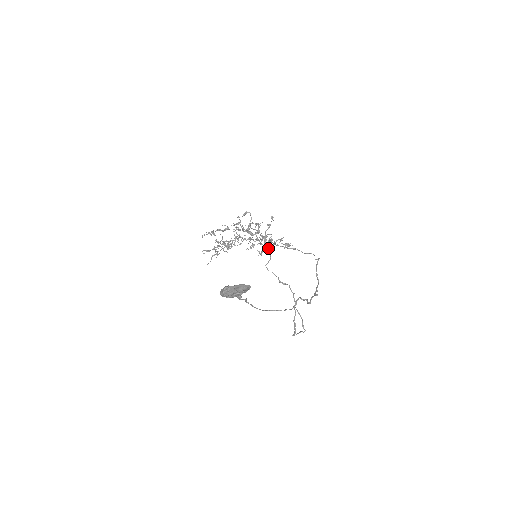
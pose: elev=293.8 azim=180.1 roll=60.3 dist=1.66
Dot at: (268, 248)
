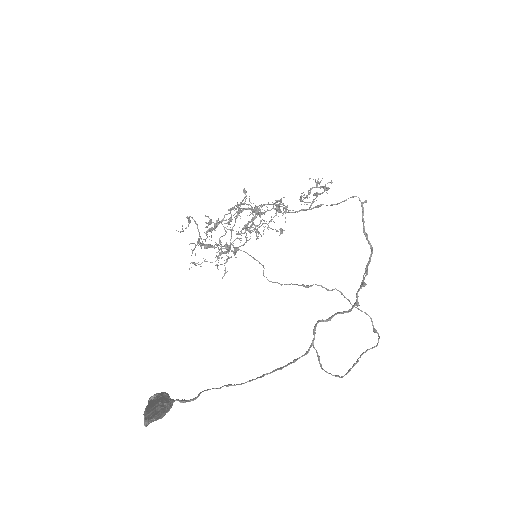
Dot at: occluded
